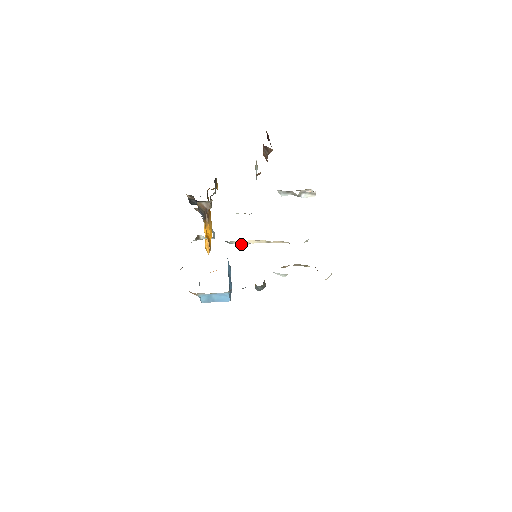
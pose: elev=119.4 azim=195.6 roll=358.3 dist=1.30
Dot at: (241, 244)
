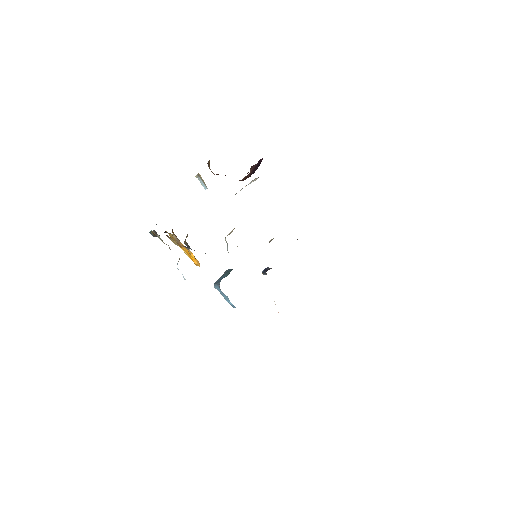
Dot at: occluded
